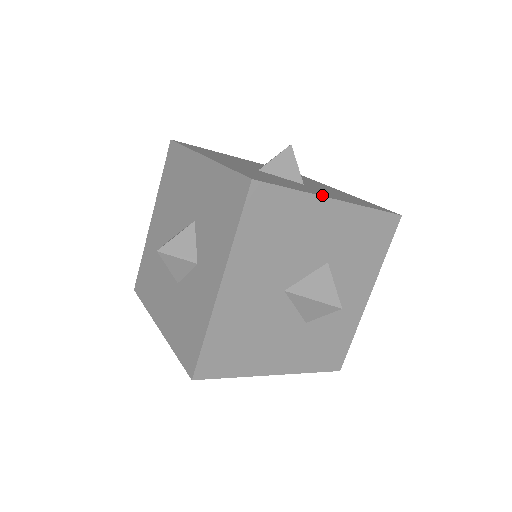
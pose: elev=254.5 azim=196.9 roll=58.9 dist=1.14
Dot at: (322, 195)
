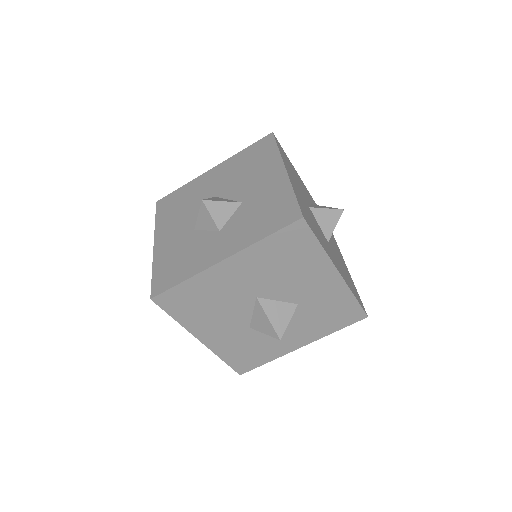
Dot at: occluded
